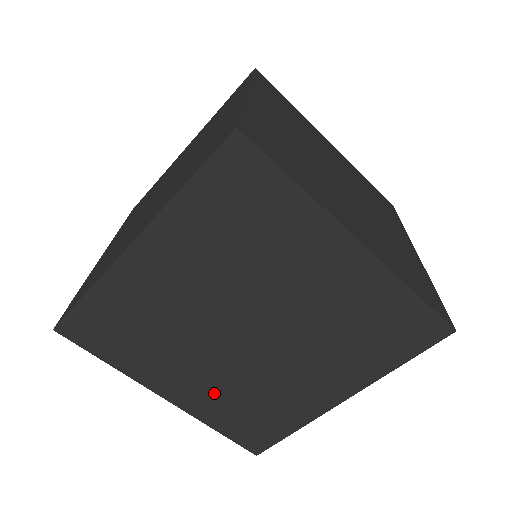
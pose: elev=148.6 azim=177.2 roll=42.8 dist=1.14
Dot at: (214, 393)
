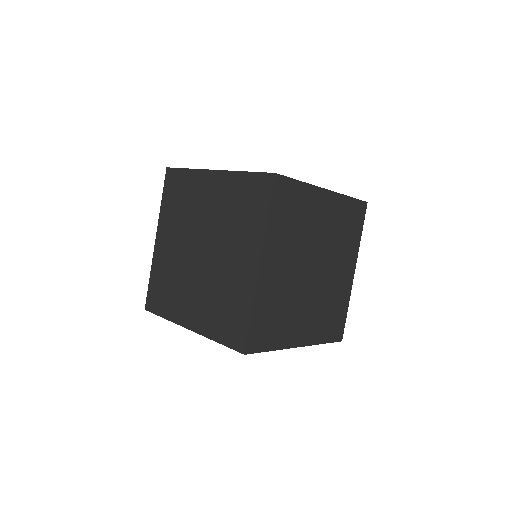
Dot at: (315, 320)
